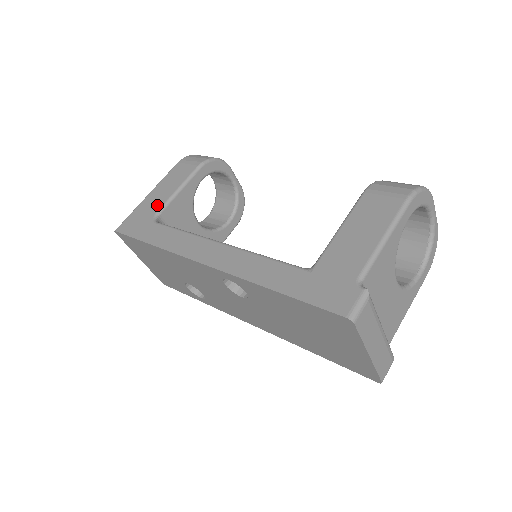
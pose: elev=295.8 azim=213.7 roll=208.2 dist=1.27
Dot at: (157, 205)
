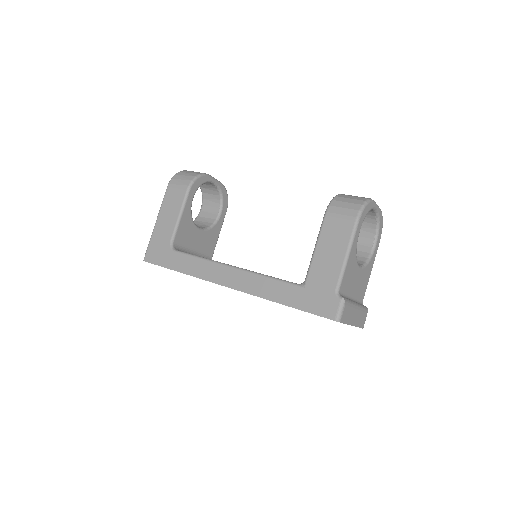
Dot at: (168, 234)
